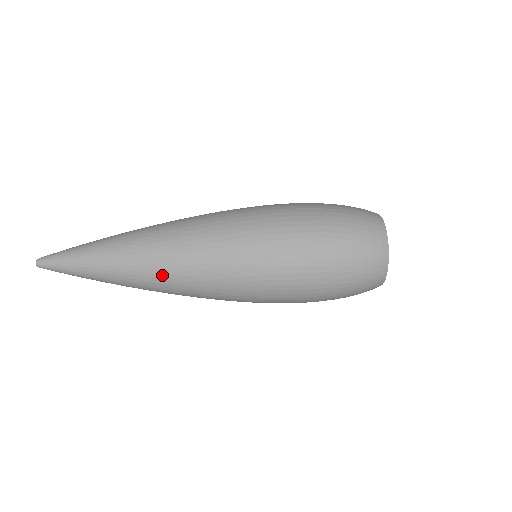
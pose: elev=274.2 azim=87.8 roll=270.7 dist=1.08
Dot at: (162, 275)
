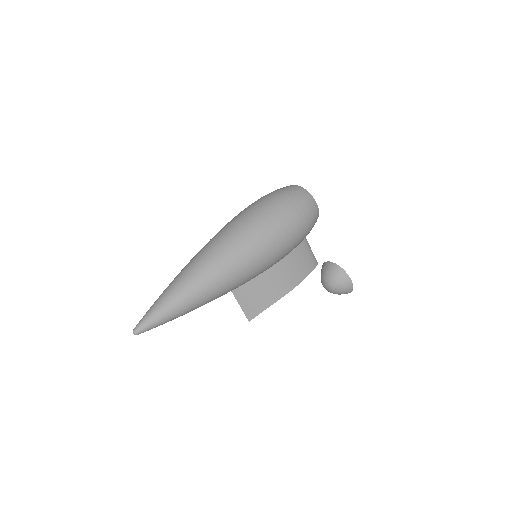
Dot at: (202, 262)
